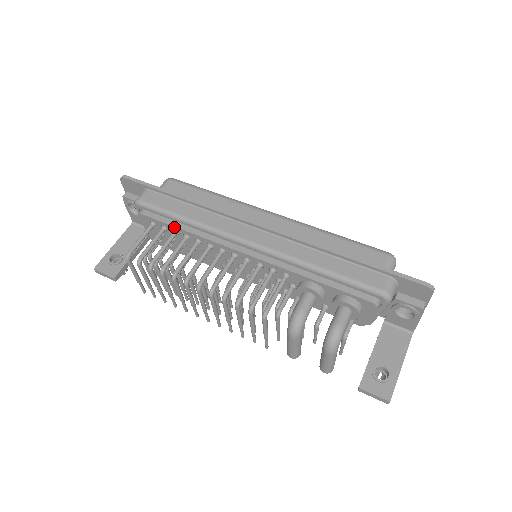
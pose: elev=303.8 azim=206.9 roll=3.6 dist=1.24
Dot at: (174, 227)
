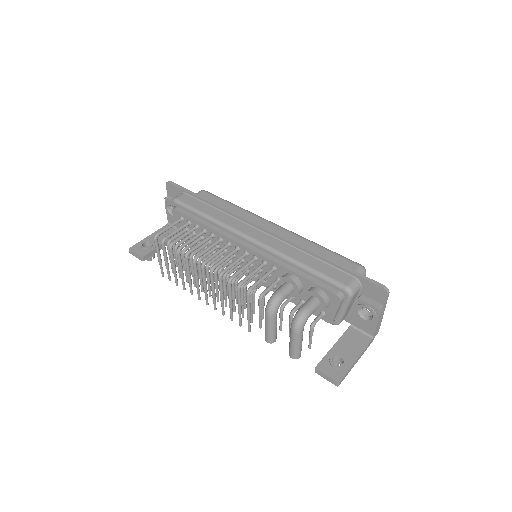
Dot at: (197, 221)
